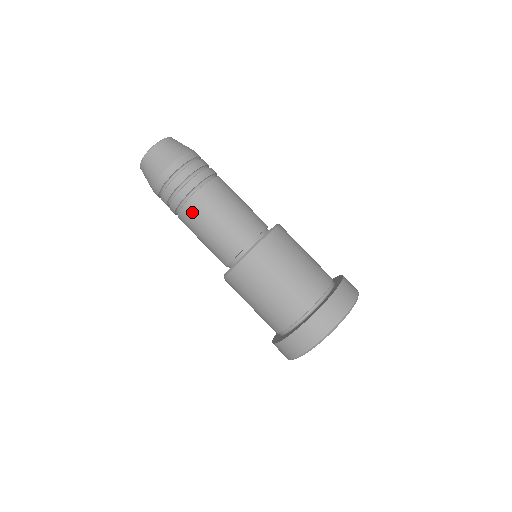
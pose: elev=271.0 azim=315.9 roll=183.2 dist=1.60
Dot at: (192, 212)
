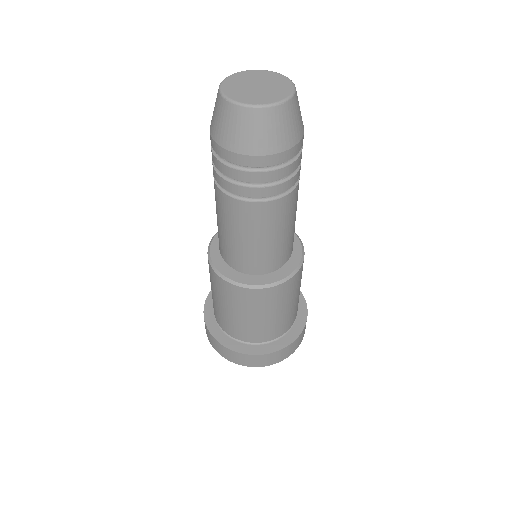
Dot at: (247, 214)
